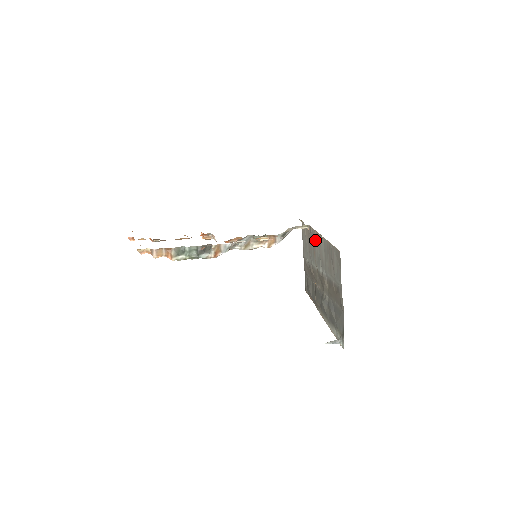
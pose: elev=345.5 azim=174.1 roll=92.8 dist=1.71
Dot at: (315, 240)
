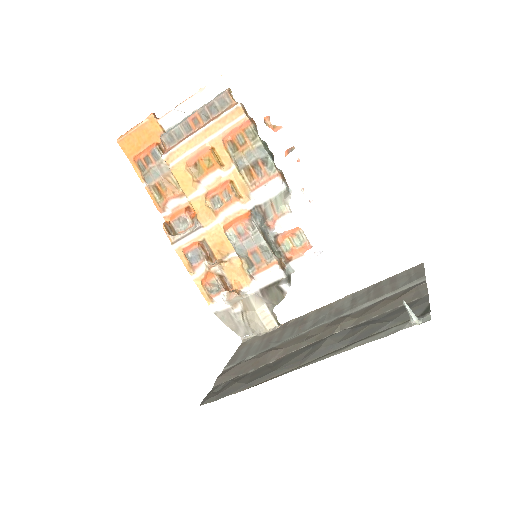
Dot at: (309, 316)
